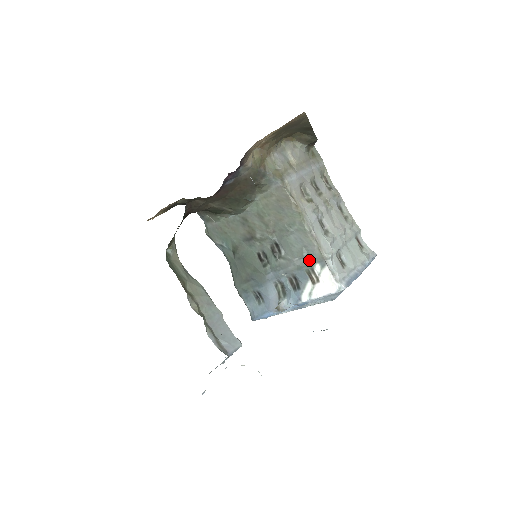
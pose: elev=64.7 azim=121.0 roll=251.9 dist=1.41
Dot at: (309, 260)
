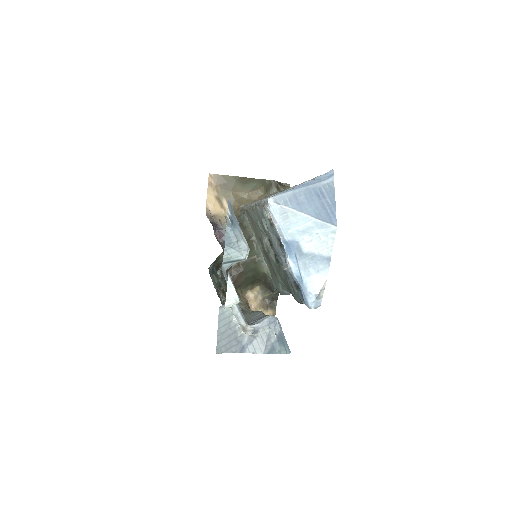
Dot at: (265, 218)
